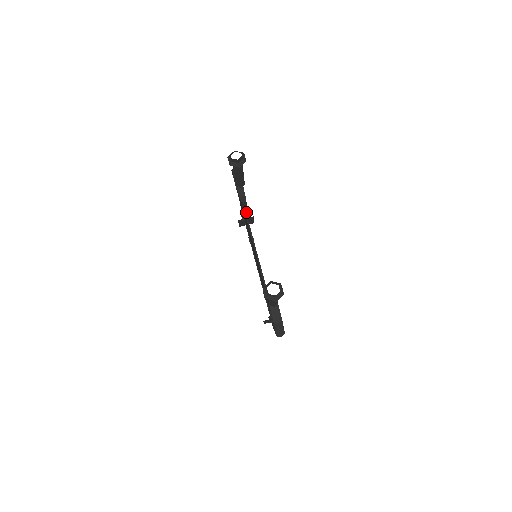
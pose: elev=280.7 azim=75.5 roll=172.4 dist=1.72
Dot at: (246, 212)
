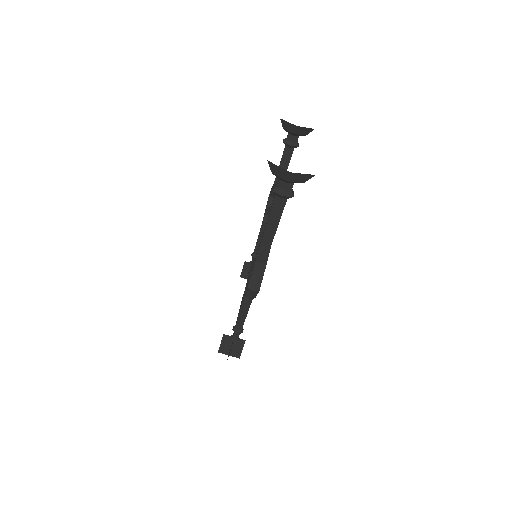
Dot at: occluded
